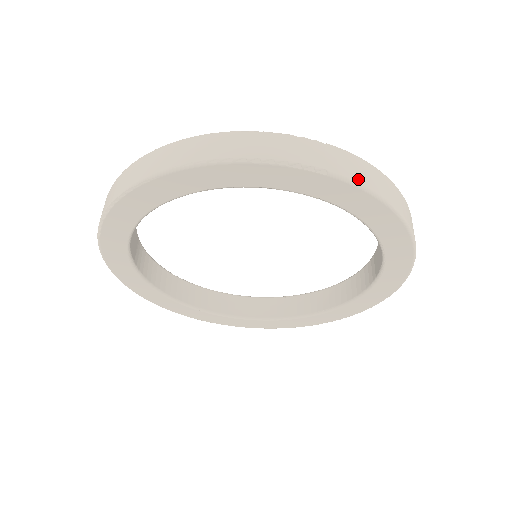
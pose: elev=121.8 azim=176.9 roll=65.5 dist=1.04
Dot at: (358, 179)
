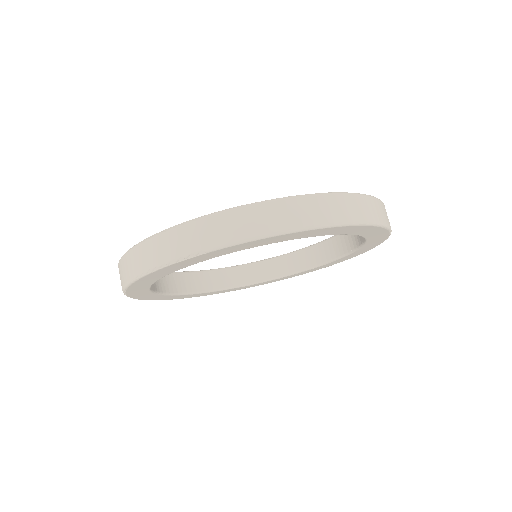
Dot at: (233, 238)
